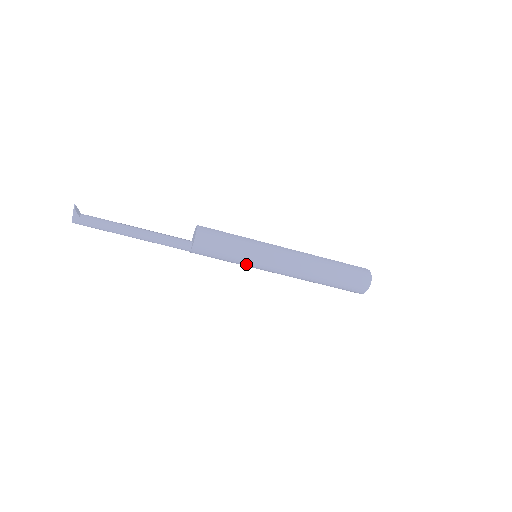
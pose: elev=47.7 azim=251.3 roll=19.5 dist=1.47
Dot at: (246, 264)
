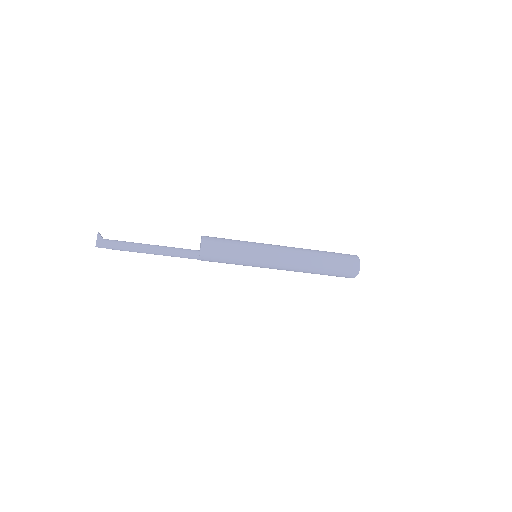
Dot at: (249, 258)
